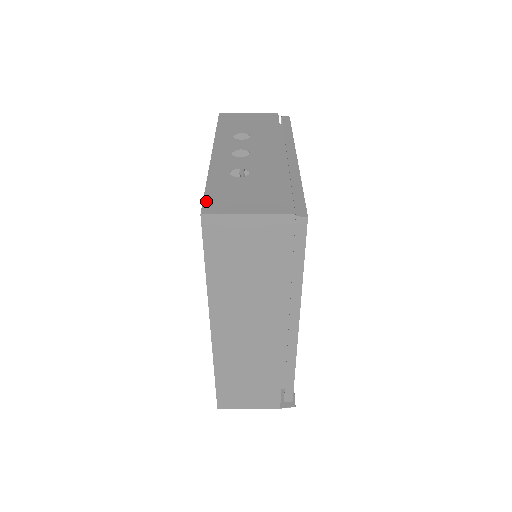
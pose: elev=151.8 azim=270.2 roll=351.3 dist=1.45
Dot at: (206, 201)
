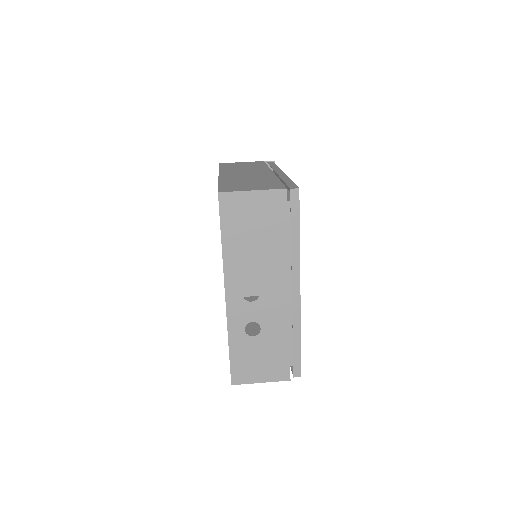
Dot at: (232, 370)
